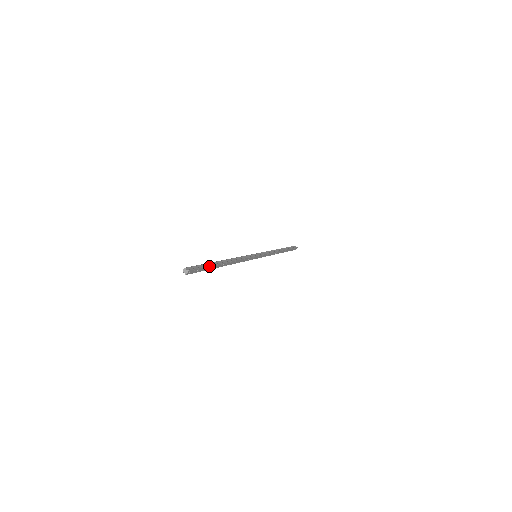
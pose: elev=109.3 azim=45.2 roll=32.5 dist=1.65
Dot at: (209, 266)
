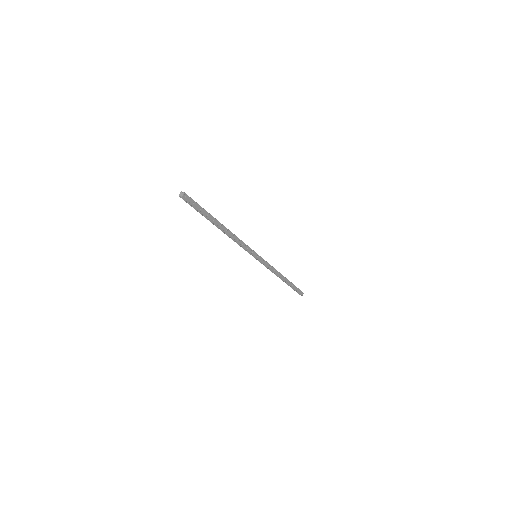
Dot at: (205, 210)
